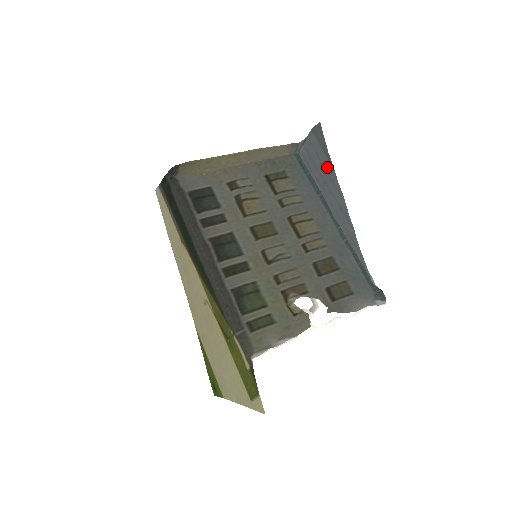
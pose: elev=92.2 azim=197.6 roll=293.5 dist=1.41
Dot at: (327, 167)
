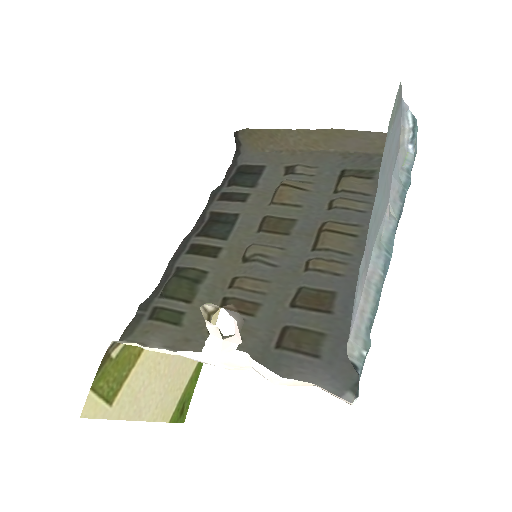
Dot at: (387, 151)
